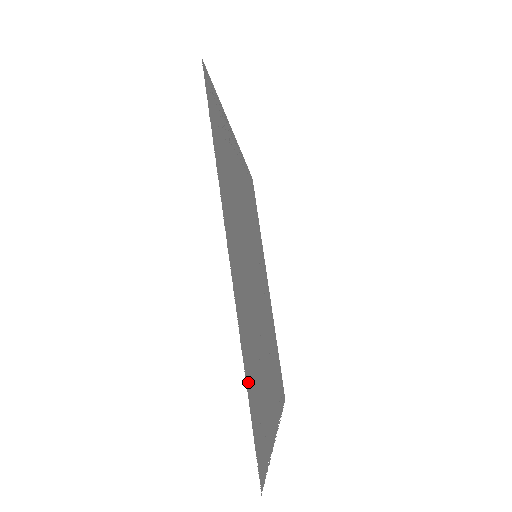
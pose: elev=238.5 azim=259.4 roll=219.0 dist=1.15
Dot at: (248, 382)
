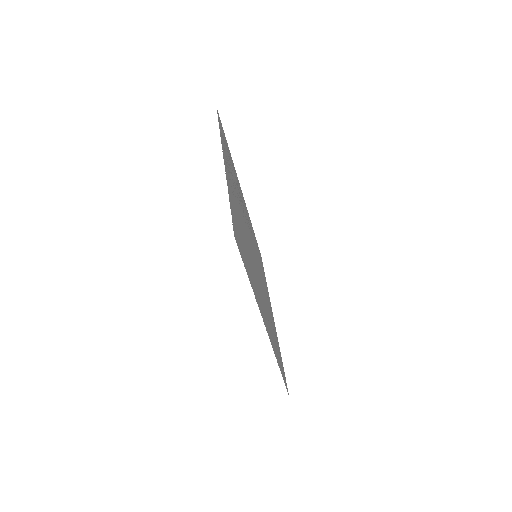
Dot at: (231, 203)
